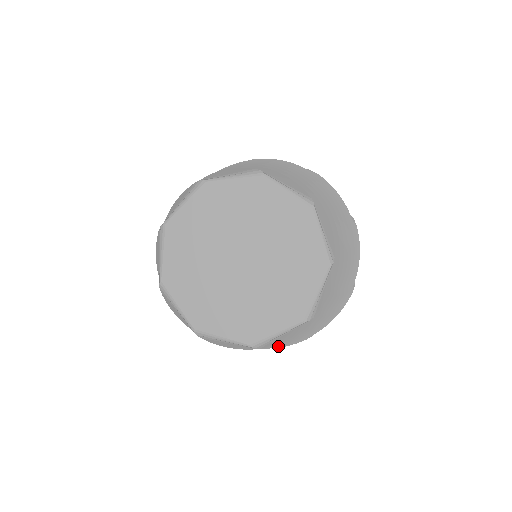
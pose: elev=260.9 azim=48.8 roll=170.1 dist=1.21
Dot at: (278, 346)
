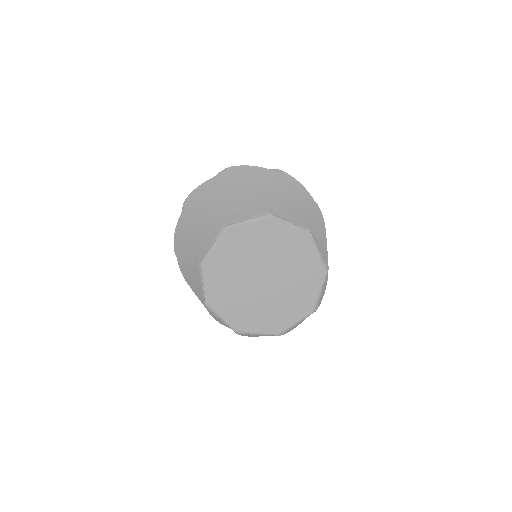
Dot at: occluded
